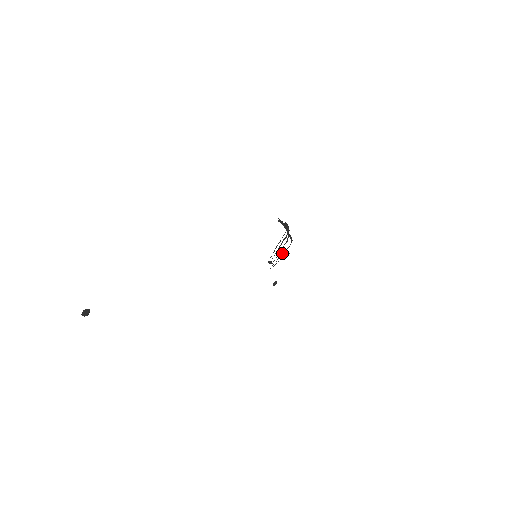
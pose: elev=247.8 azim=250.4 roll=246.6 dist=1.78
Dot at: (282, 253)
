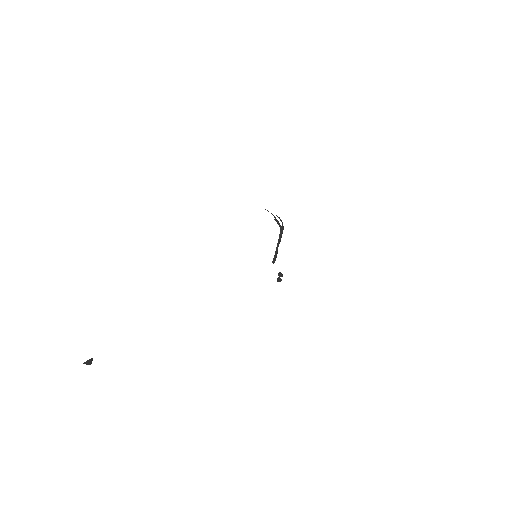
Dot at: occluded
